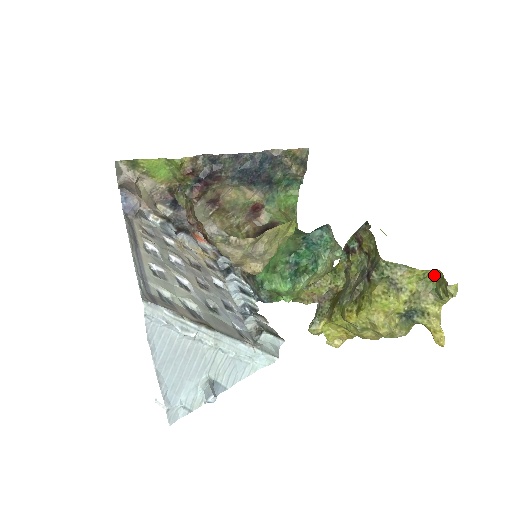
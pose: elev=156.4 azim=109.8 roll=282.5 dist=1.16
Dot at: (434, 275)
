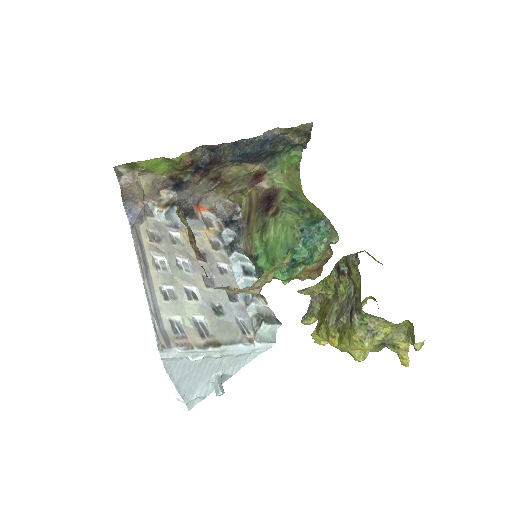
Dot at: (407, 322)
